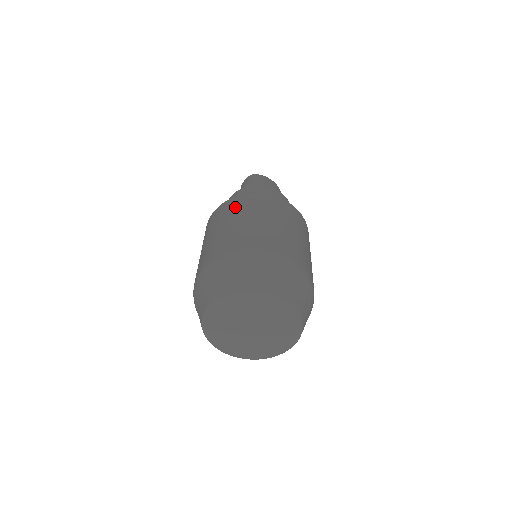
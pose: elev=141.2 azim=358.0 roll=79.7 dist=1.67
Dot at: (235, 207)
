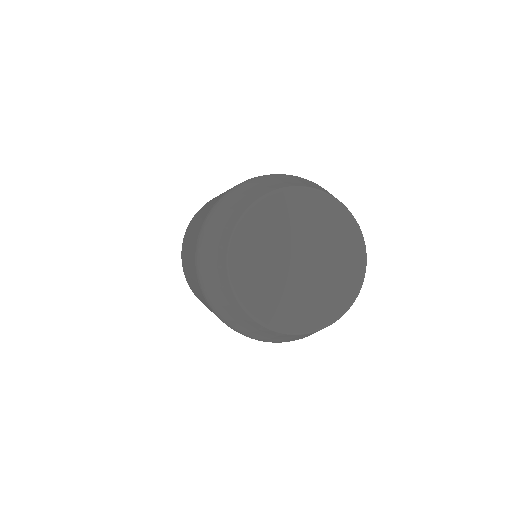
Dot at: occluded
